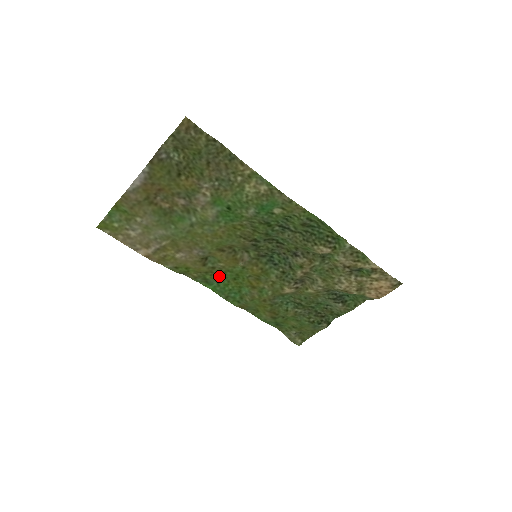
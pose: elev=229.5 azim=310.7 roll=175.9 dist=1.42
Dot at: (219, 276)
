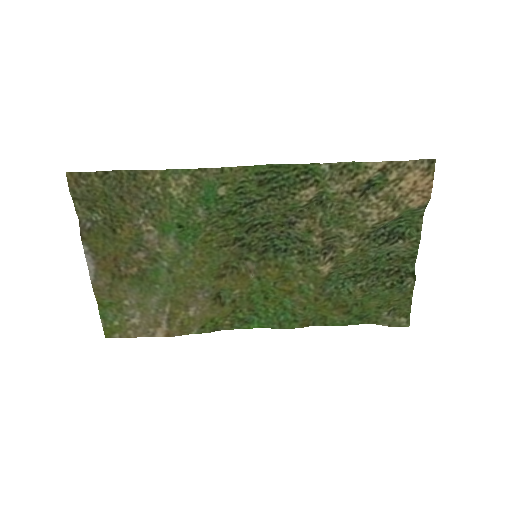
Dot at: (249, 306)
